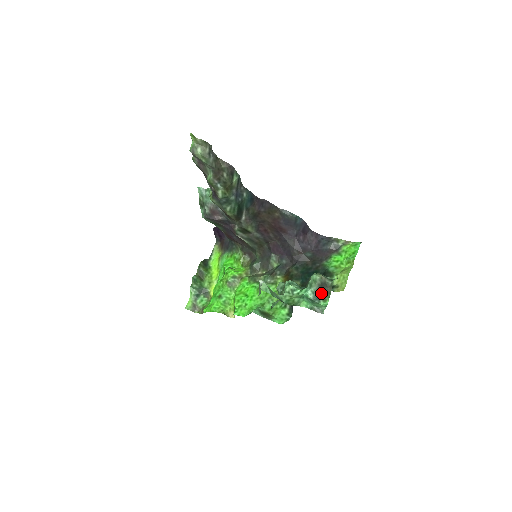
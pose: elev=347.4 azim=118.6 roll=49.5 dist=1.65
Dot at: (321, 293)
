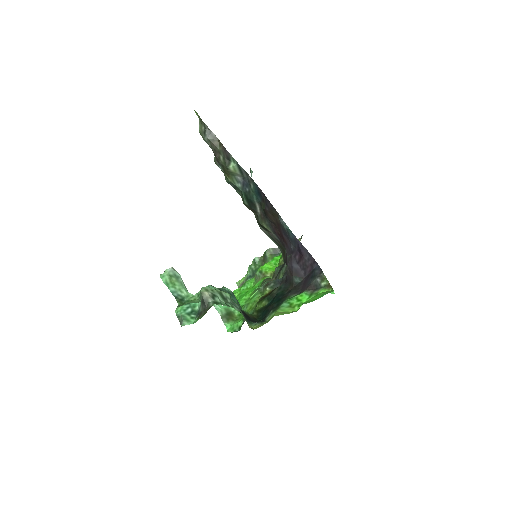
Dot at: (202, 310)
